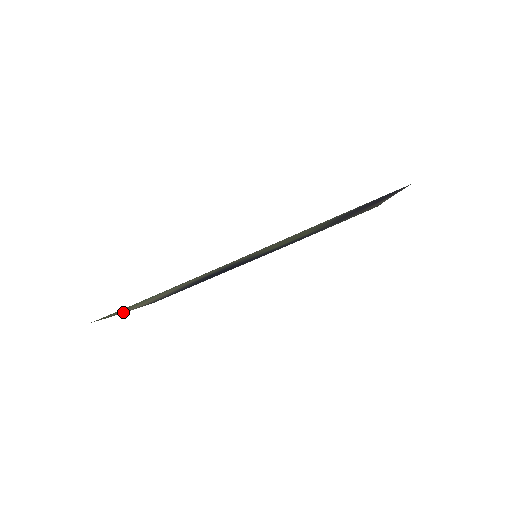
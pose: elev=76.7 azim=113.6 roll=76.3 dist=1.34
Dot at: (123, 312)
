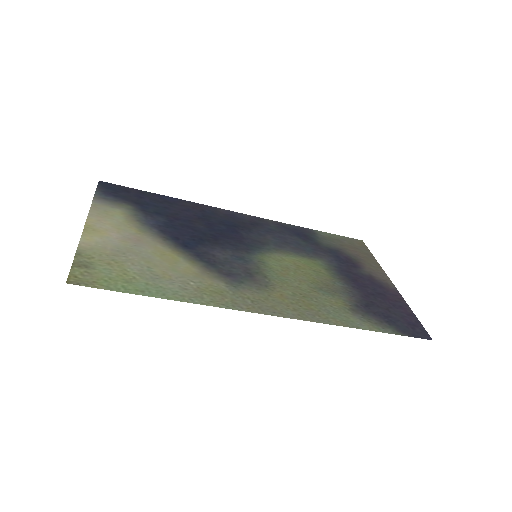
Dot at: (86, 236)
